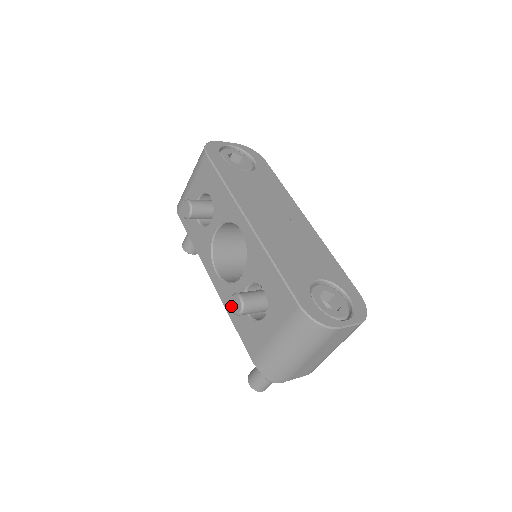
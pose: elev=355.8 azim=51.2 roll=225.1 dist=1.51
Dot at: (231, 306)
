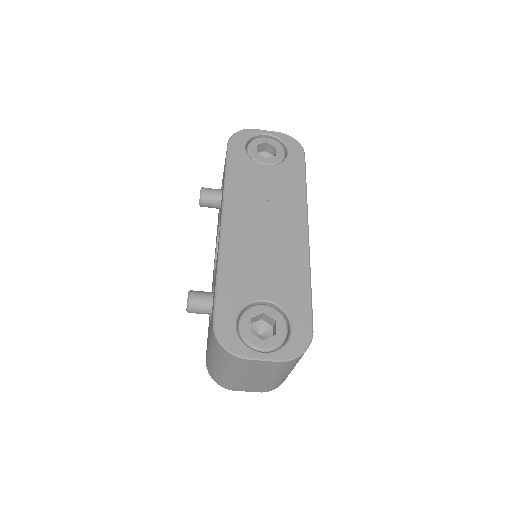
Dot at: occluded
